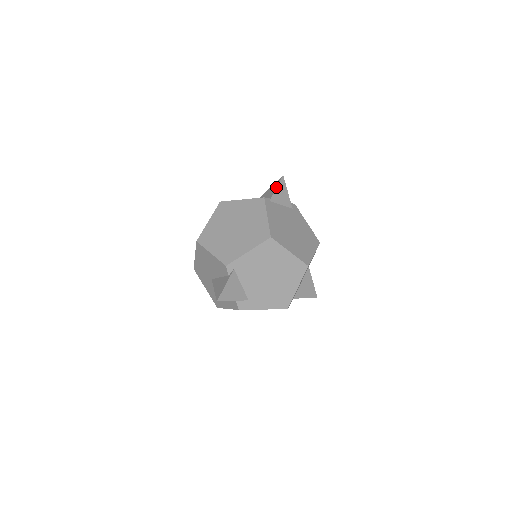
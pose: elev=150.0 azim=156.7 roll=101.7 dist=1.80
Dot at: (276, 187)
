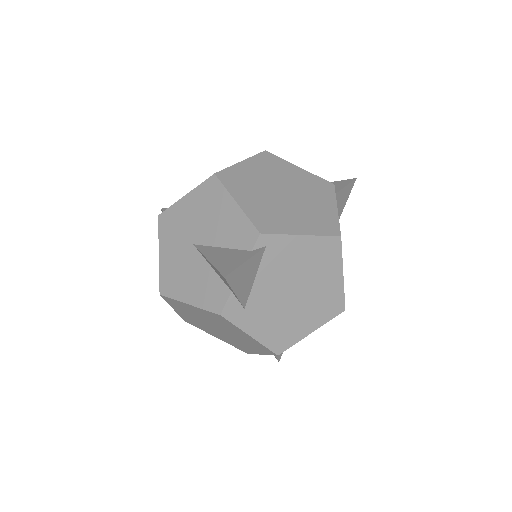
Dot at: (346, 184)
